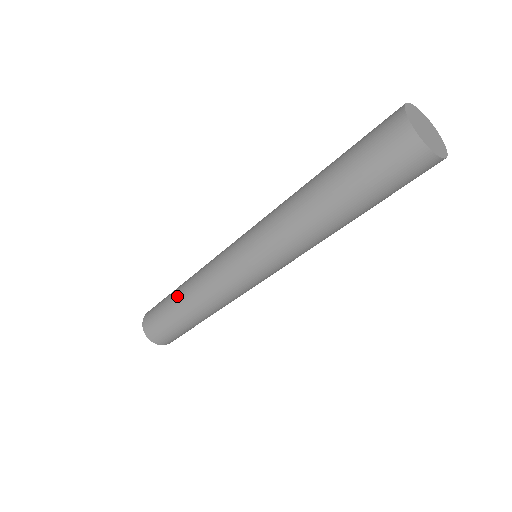
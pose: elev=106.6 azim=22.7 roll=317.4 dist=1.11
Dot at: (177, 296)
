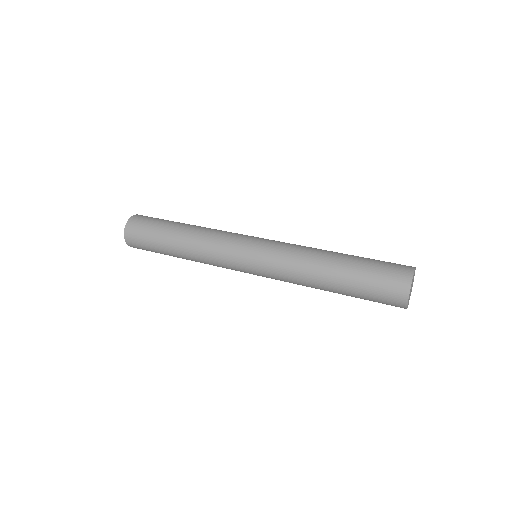
Dot at: (174, 242)
